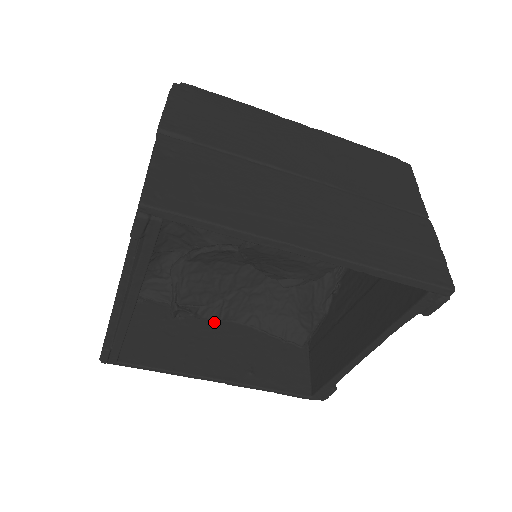
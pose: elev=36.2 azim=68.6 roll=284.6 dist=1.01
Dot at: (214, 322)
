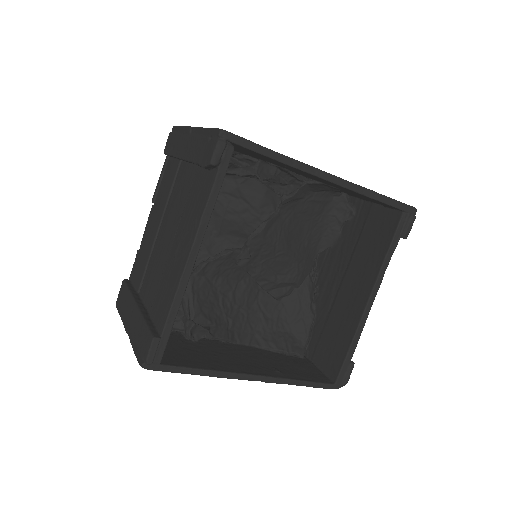
Dot at: (224, 344)
